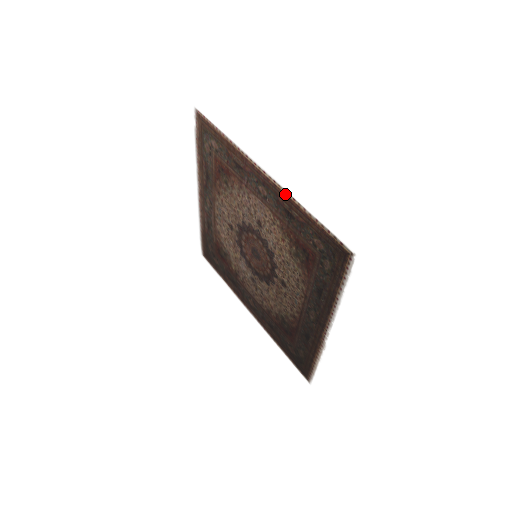
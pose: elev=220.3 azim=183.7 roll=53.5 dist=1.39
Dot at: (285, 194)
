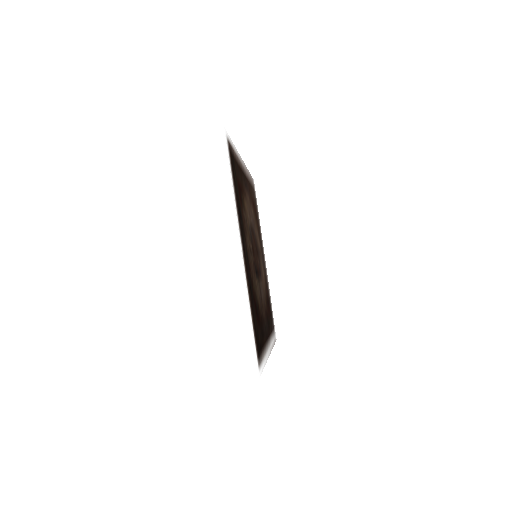
Dot at: occluded
